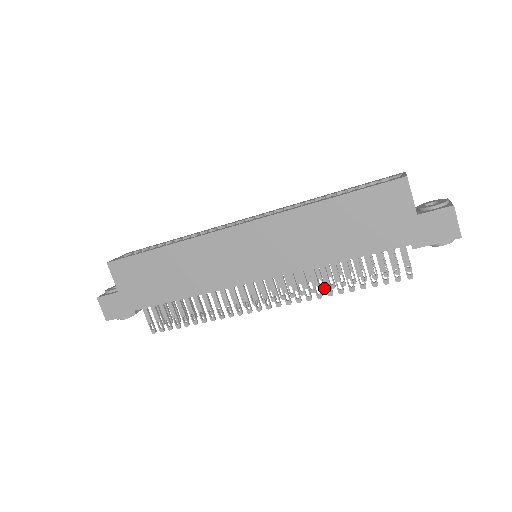
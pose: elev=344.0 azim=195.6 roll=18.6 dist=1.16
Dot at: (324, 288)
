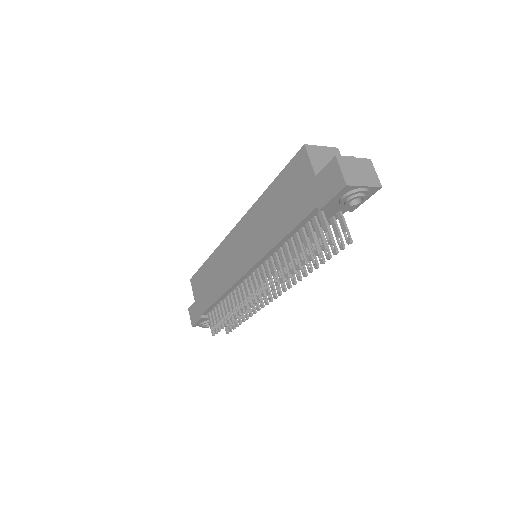
Dot at: (299, 277)
